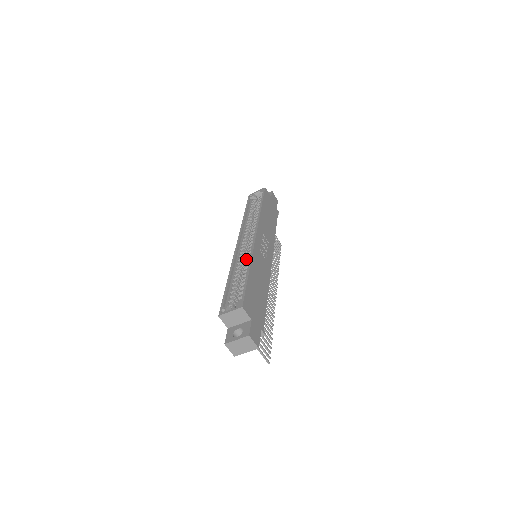
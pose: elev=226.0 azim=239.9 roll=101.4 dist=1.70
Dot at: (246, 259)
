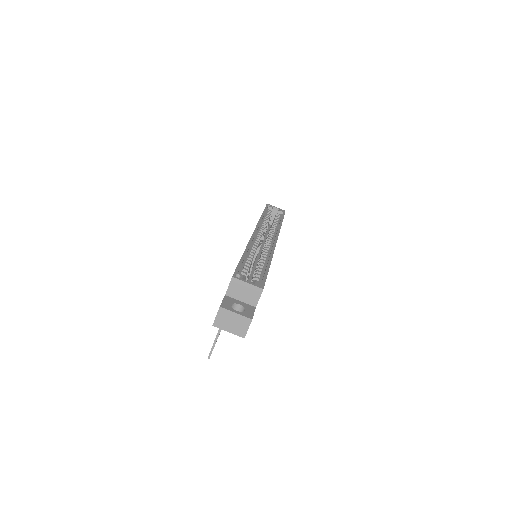
Dot at: (258, 251)
